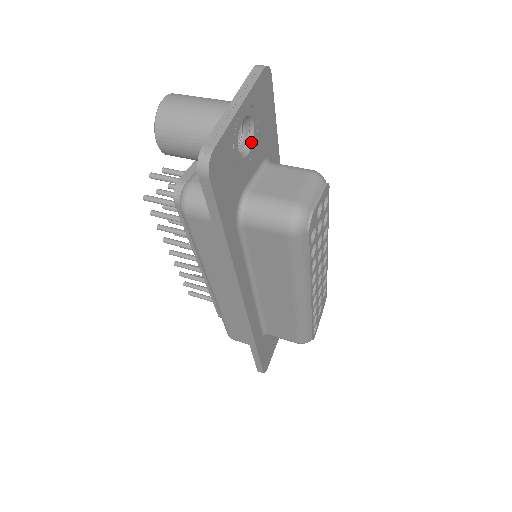
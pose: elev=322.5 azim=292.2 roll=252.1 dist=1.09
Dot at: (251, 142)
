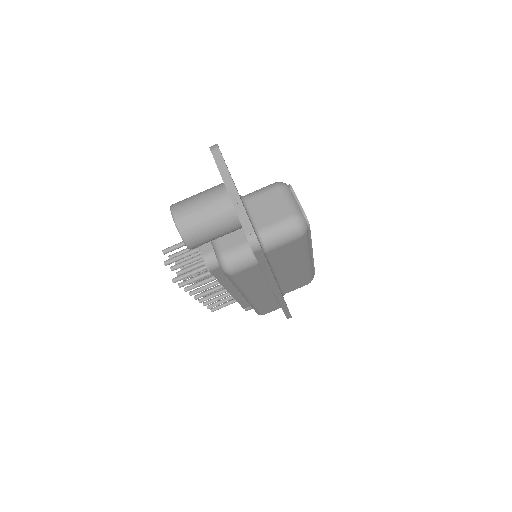
Dot at: occluded
